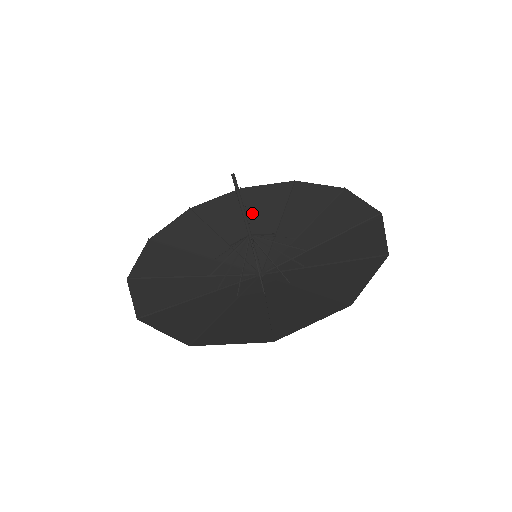
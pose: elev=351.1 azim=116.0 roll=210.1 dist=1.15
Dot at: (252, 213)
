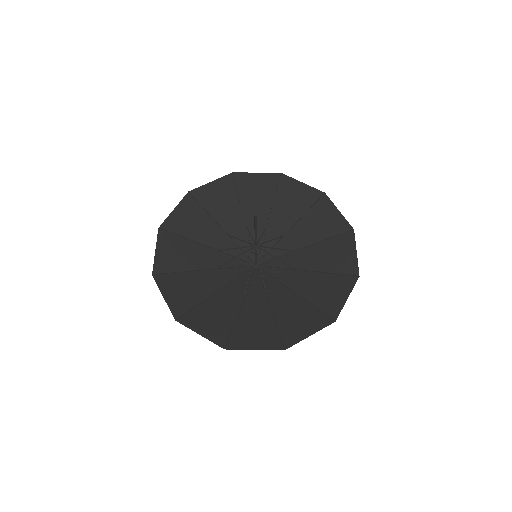
Dot at: (245, 202)
